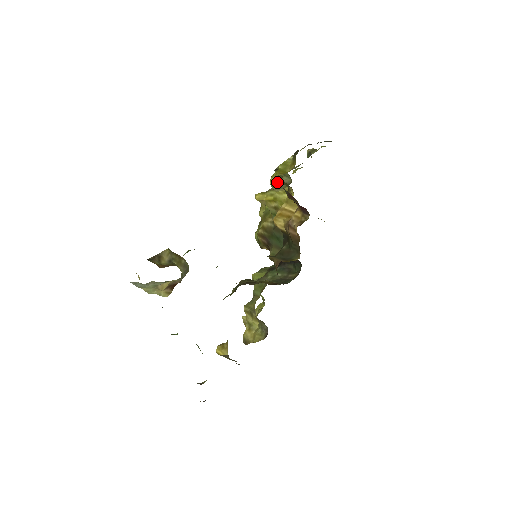
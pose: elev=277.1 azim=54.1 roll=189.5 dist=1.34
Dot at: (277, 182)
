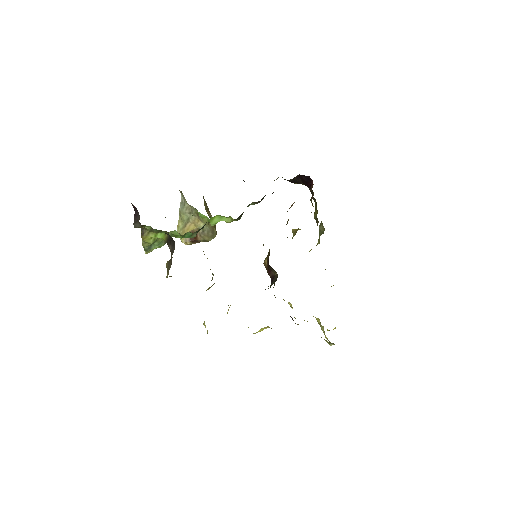
Dot at: occluded
